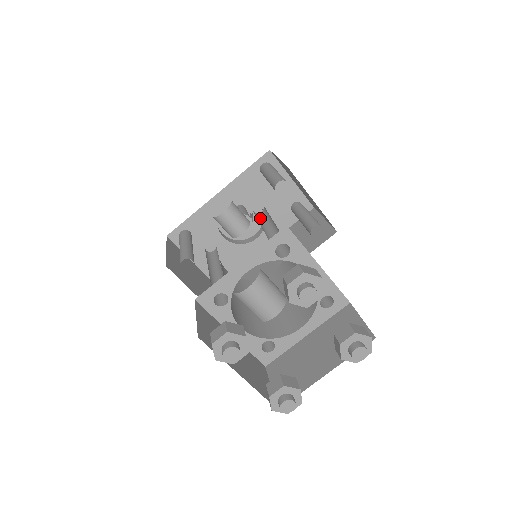
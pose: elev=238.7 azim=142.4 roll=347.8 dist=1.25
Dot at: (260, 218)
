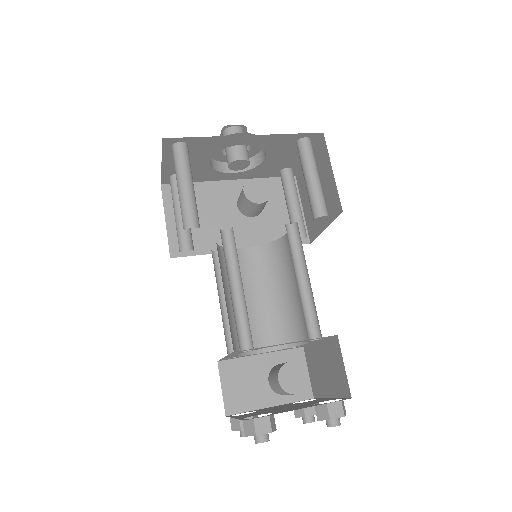
Dot at: (289, 240)
